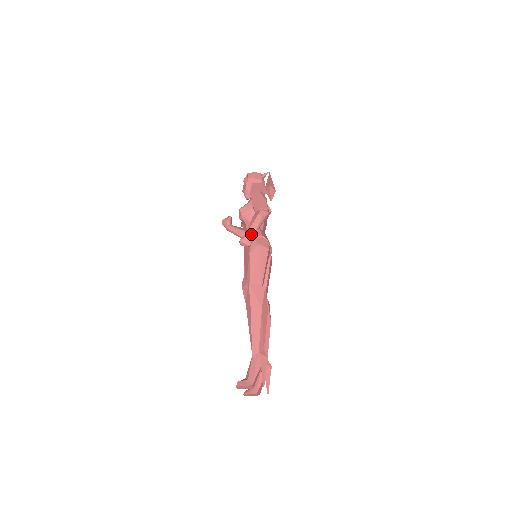
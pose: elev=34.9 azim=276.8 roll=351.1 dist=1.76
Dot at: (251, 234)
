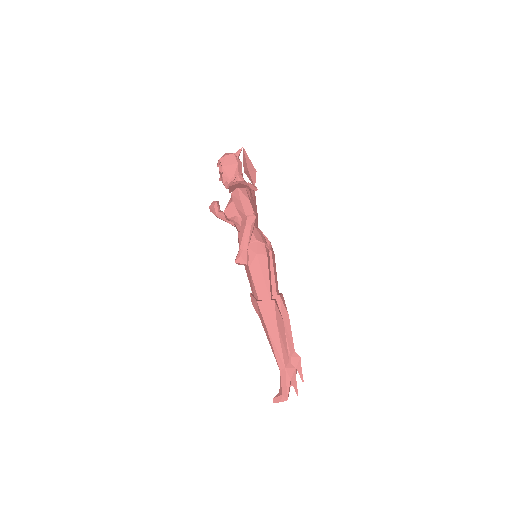
Dot at: (244, 250)
